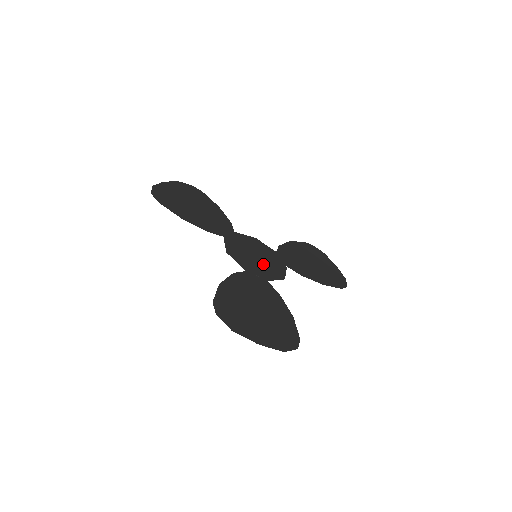
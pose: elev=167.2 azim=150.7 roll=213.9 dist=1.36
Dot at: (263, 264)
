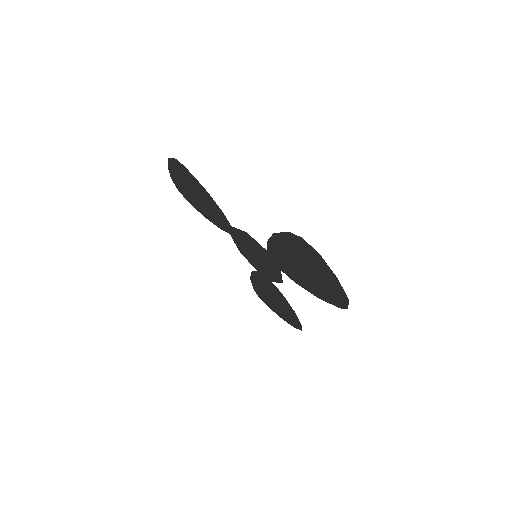
Dot at: (265, 263)
